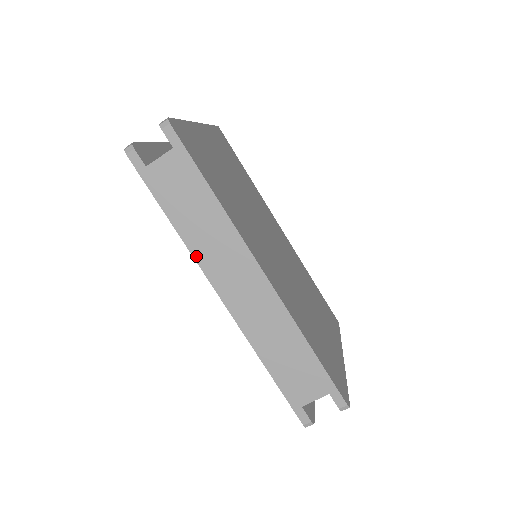
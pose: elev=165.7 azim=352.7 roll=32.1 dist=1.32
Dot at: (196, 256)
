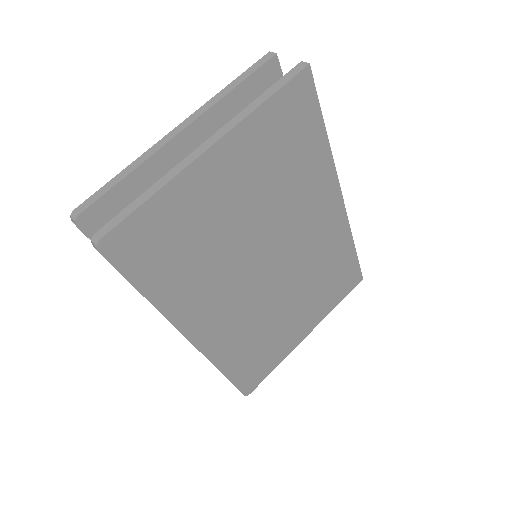
Dot at: occluded
